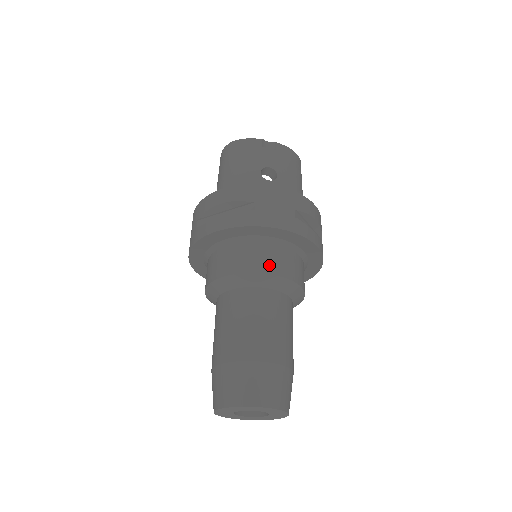
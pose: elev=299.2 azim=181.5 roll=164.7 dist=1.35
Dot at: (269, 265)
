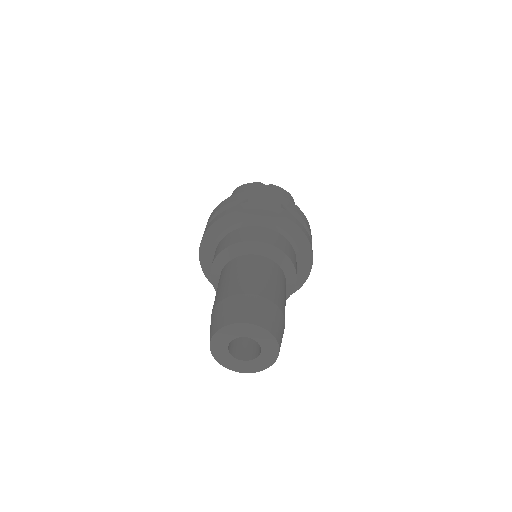
Dot at: (260, 237)
